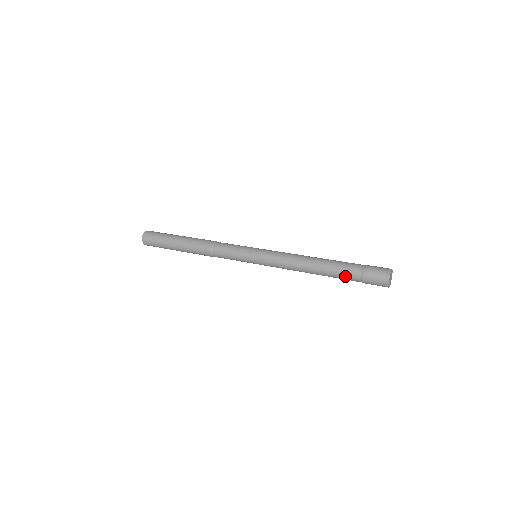
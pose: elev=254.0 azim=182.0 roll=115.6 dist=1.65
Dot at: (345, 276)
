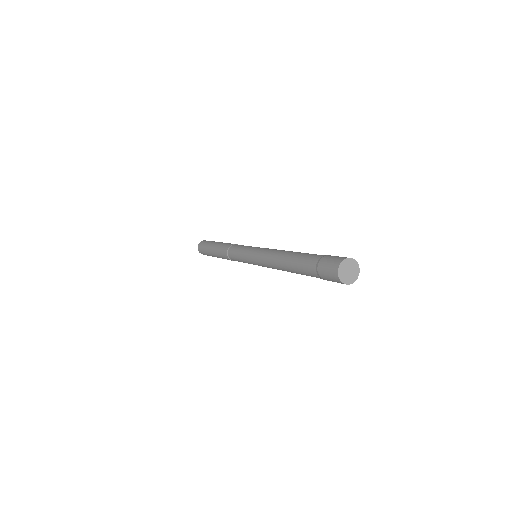
Dot at: occluded
